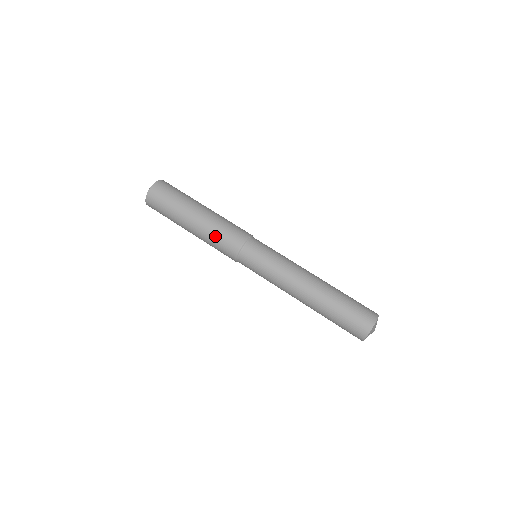
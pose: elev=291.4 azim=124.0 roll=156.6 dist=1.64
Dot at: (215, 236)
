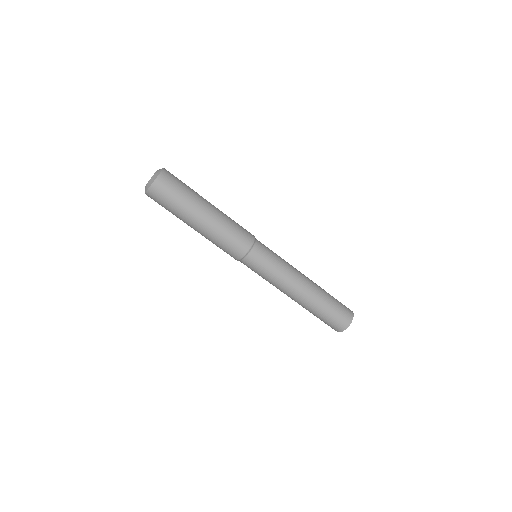
Dot at: occluded
